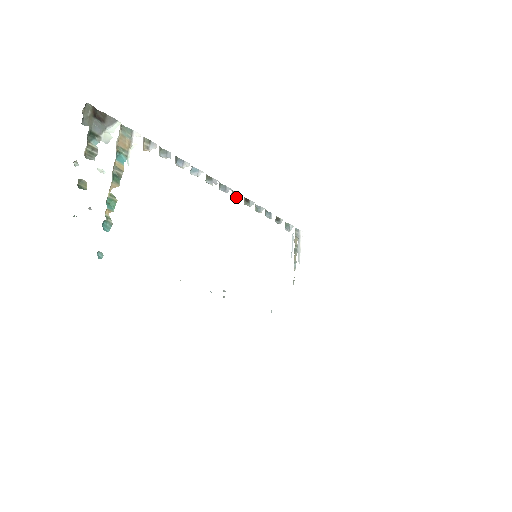
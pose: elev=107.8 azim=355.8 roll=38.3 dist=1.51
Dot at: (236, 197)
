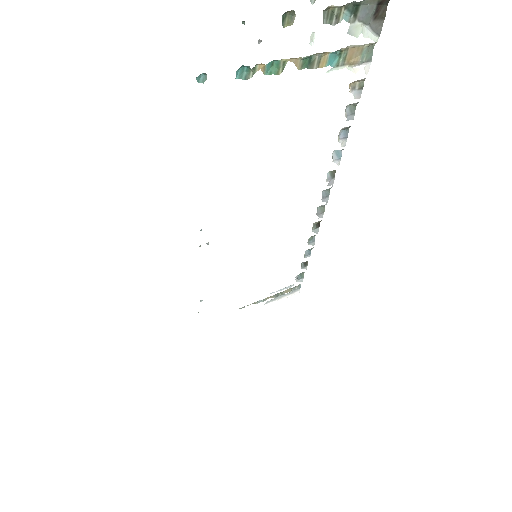
Dot at: (319, 212)
